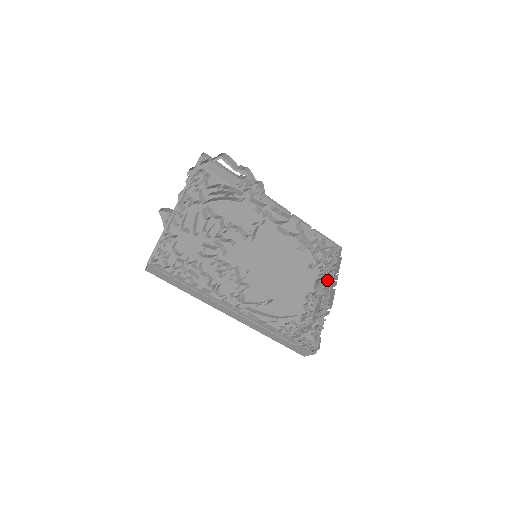
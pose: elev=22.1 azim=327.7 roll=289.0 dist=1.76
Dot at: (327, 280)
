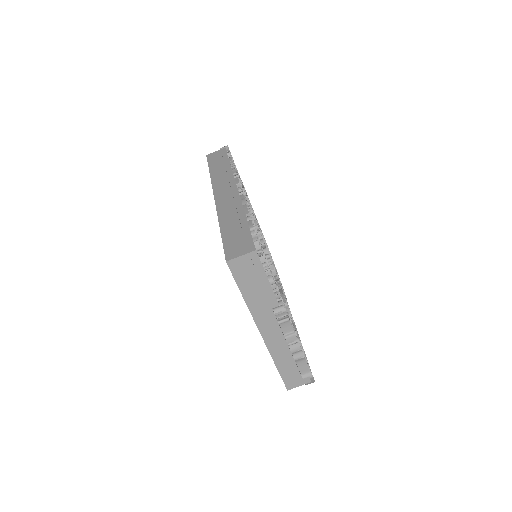
Dot at: occluded
